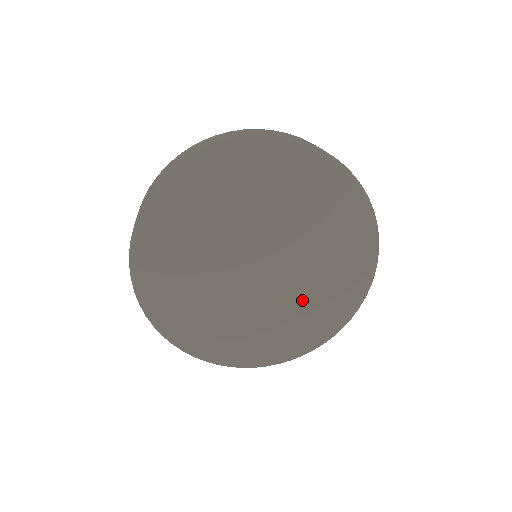
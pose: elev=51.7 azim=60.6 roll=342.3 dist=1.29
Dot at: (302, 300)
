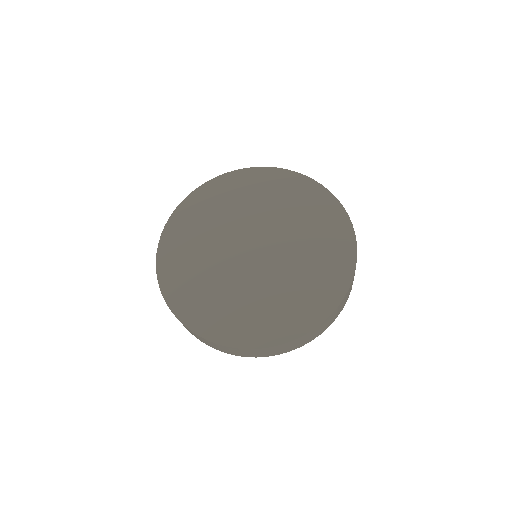
Dot at: (306, 250)
